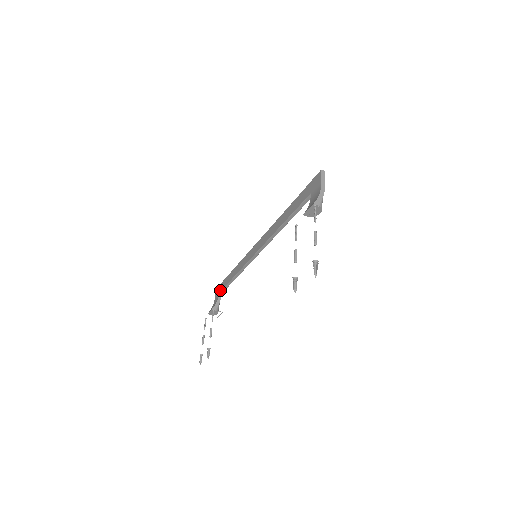
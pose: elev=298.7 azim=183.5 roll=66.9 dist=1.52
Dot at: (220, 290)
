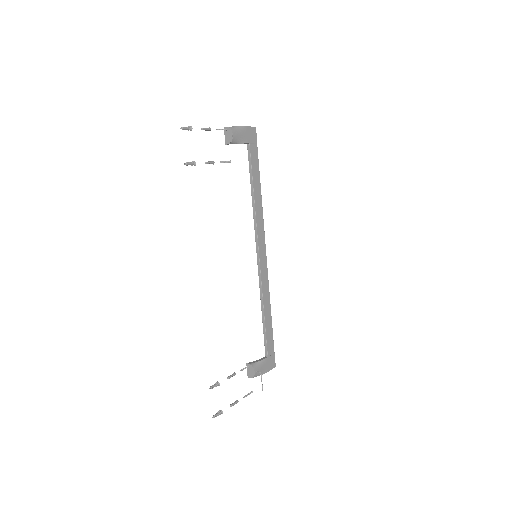
Dot at: (266, 352)
